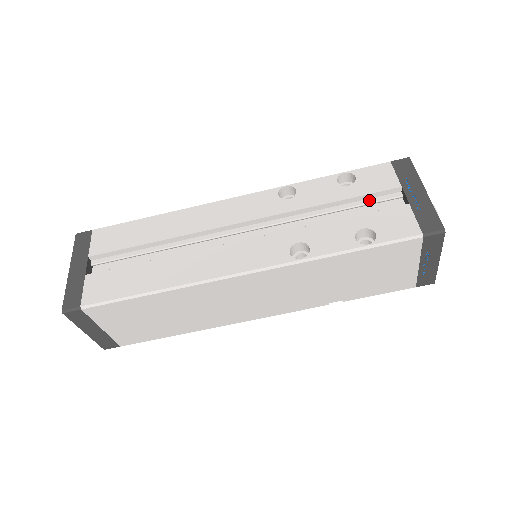
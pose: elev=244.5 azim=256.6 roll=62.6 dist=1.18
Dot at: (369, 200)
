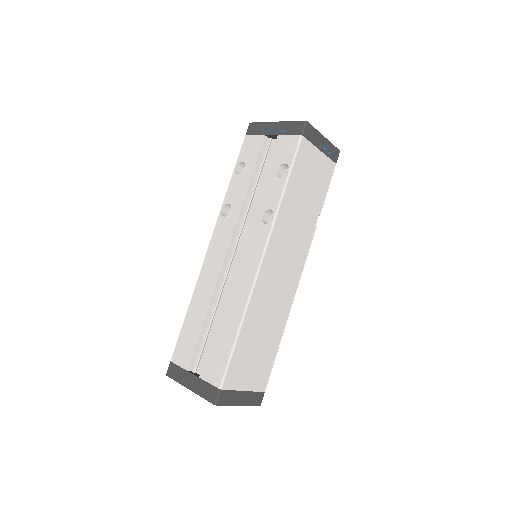
Dot at: (262, 160)
